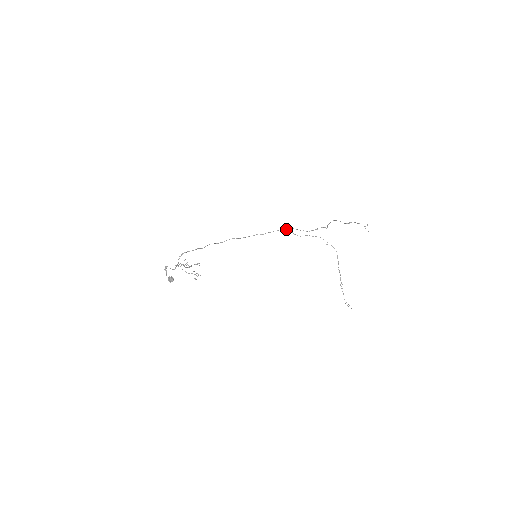
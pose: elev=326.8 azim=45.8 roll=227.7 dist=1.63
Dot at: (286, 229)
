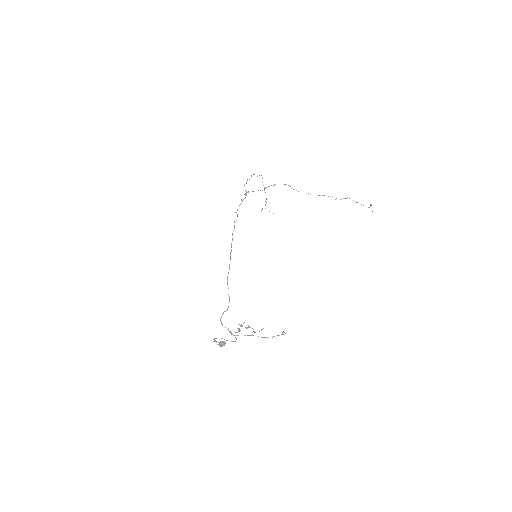
Dot at: (245, 197)
